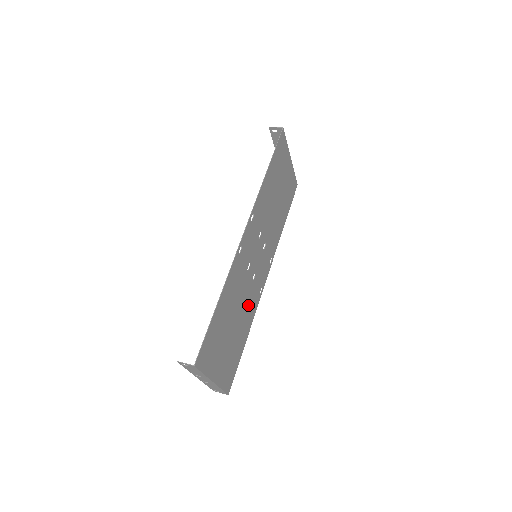
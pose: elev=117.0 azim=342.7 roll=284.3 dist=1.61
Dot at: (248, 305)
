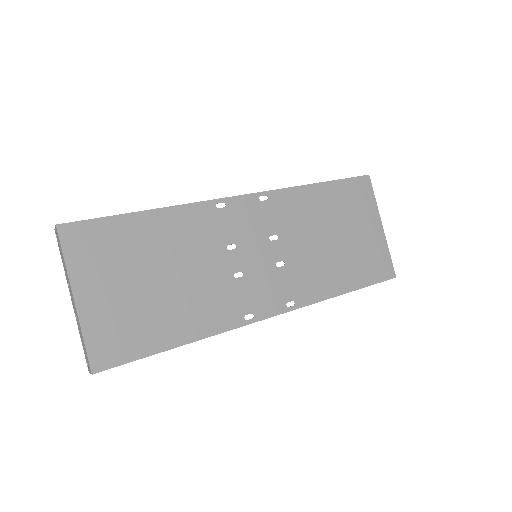
Dot at: (208, 298)
